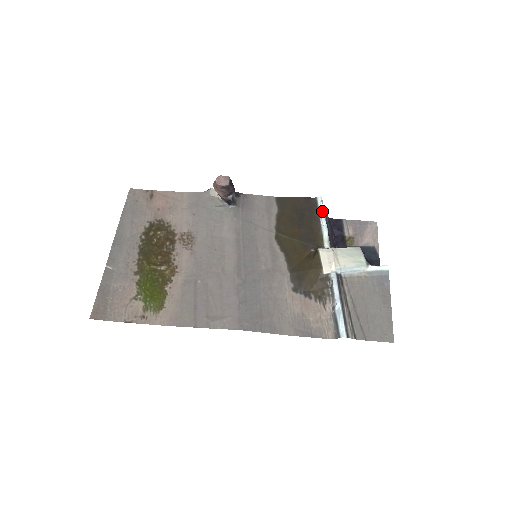
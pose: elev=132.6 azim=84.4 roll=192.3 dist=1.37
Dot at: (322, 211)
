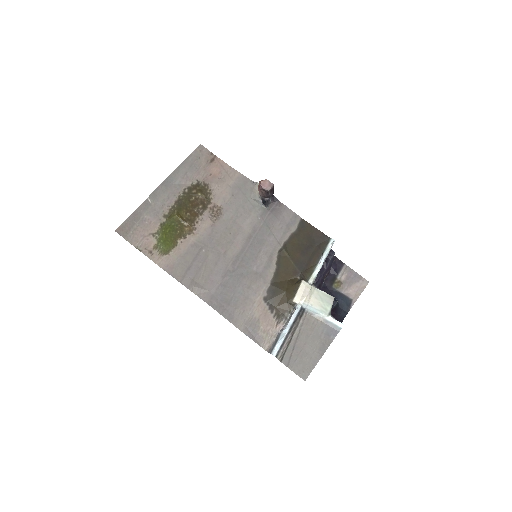
Dot at: (327, 252)
